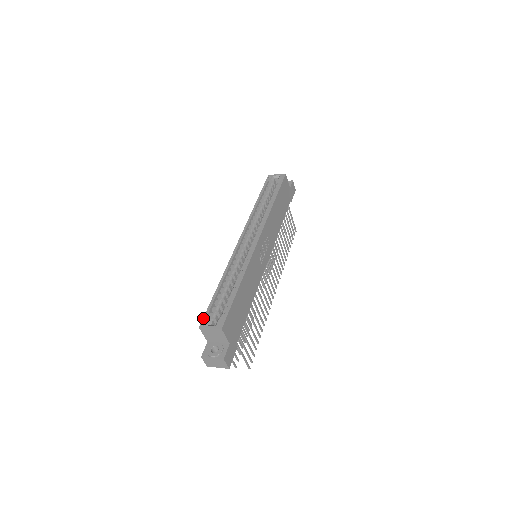
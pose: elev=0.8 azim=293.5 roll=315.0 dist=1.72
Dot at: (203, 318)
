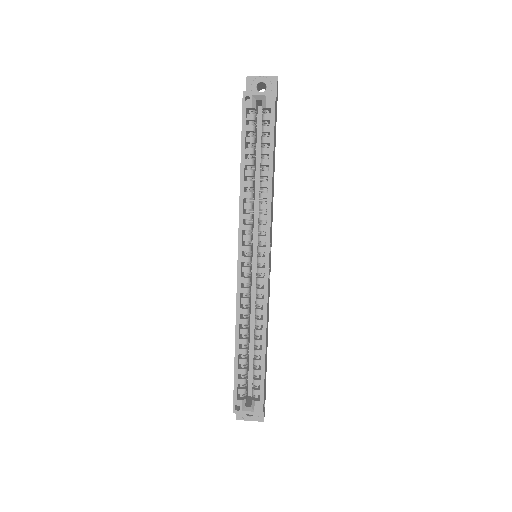
Dot at: (233, 401)
